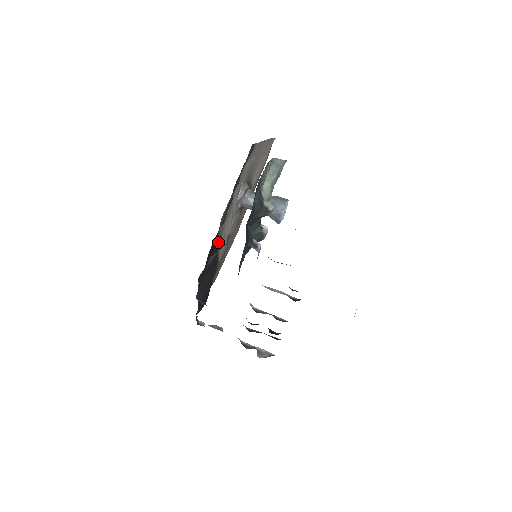
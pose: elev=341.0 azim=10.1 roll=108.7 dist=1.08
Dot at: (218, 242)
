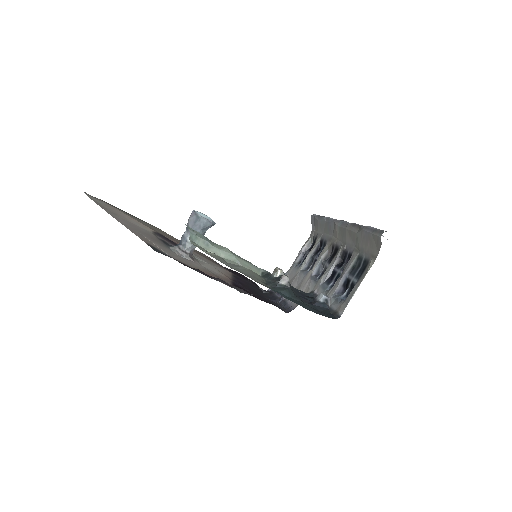
Dot at: (231, 282)
